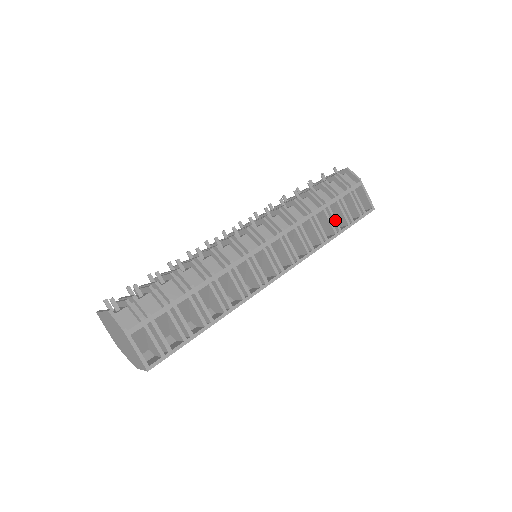
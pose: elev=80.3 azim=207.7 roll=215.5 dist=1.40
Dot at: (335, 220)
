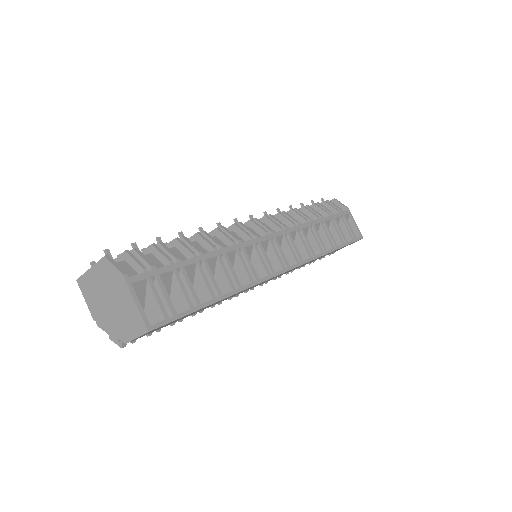
Dot at: (331, 235)
